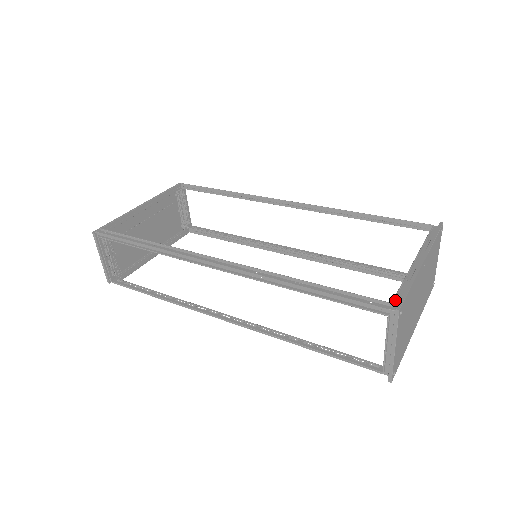
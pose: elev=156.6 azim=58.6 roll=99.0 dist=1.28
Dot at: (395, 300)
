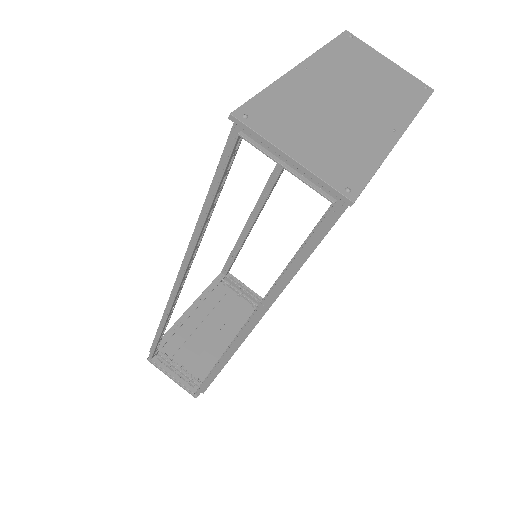
Dot at: occluded
